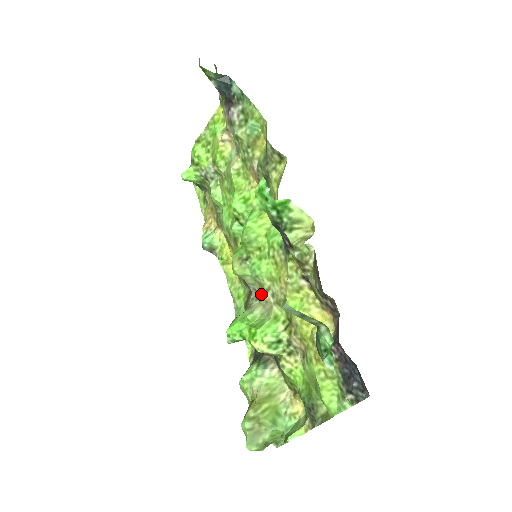
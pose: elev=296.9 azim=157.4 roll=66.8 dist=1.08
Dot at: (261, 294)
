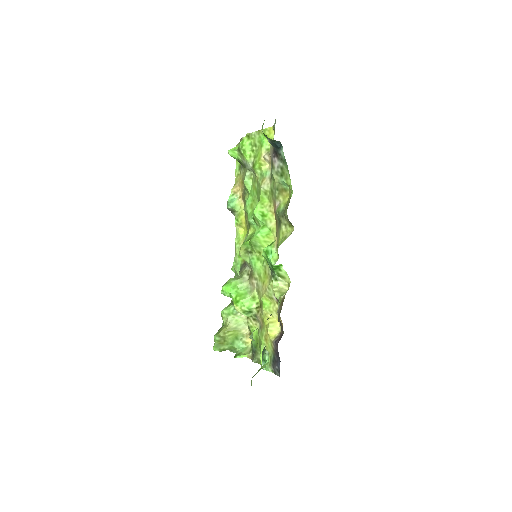
Dot at: (251, 277)
